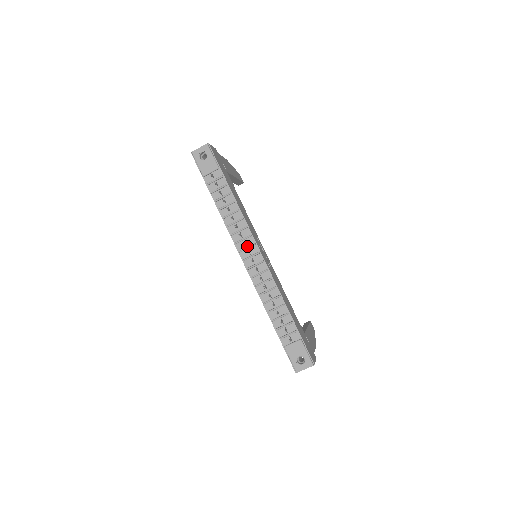
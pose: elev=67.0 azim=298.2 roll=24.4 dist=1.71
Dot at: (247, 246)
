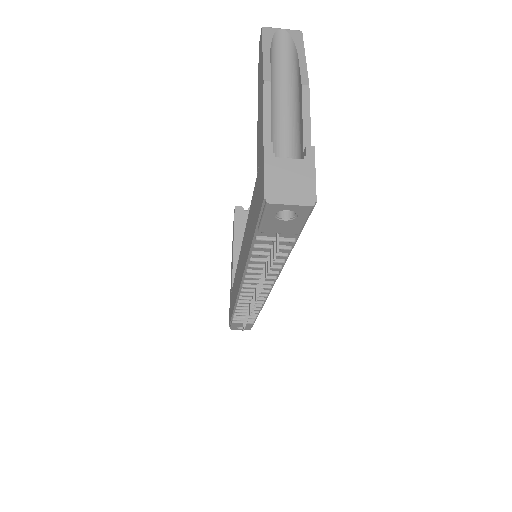
Dot at: (258, 285)
